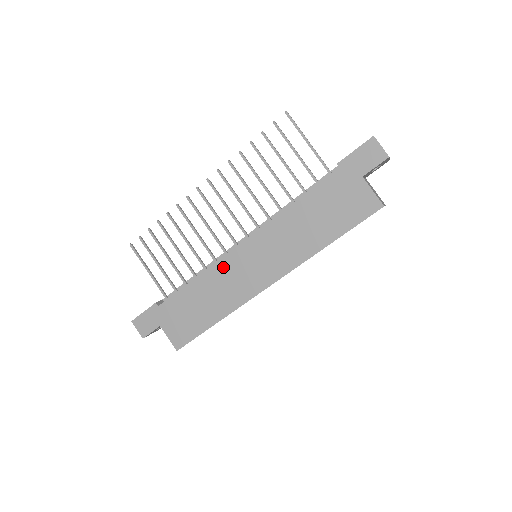
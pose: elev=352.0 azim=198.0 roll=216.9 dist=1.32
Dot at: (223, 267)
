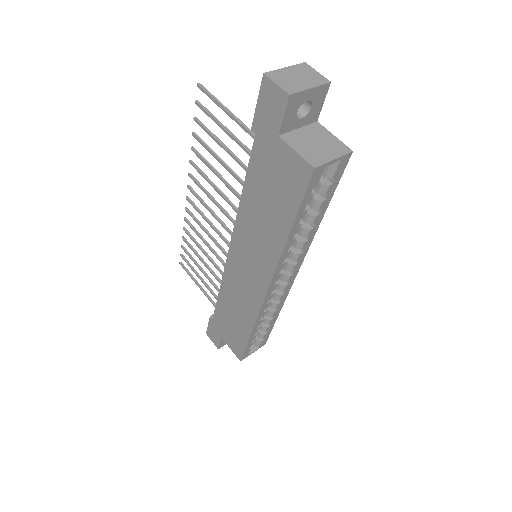
Dot at: (229, 276)
